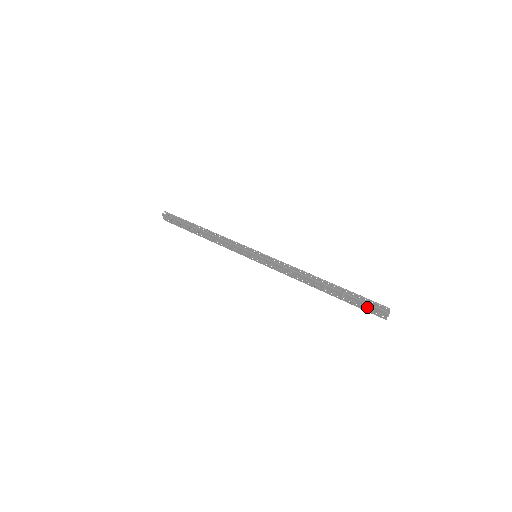
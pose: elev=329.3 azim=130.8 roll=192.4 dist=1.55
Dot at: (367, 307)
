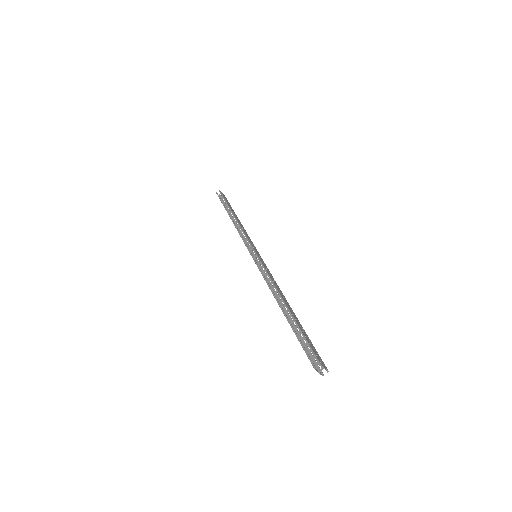
Dot at: occluded
